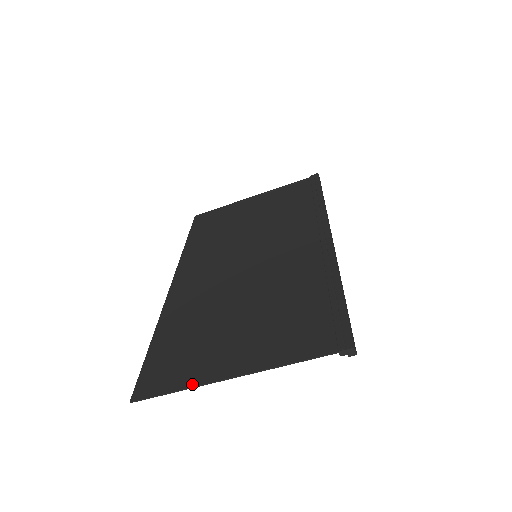
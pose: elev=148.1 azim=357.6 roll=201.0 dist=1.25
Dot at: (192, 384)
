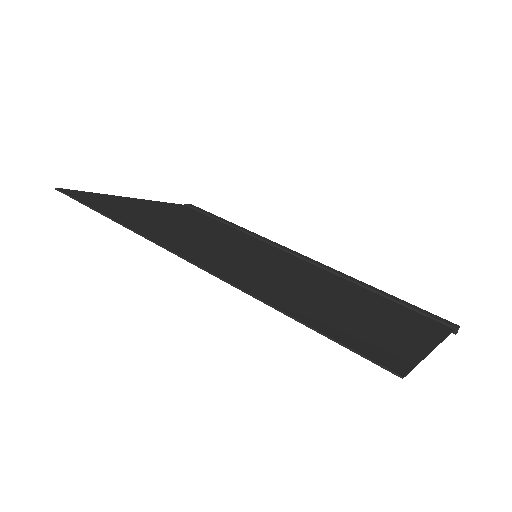
Dot at: (422, 354)
